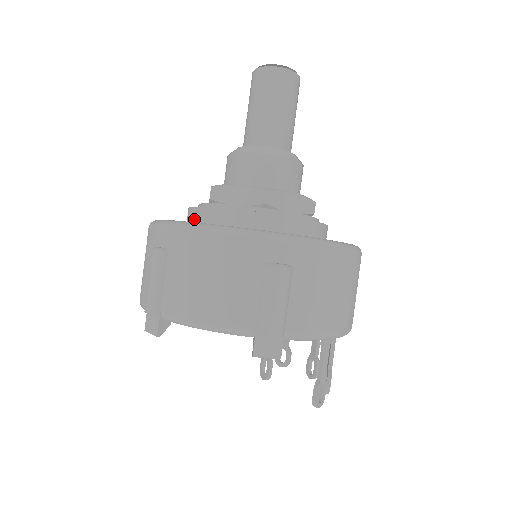
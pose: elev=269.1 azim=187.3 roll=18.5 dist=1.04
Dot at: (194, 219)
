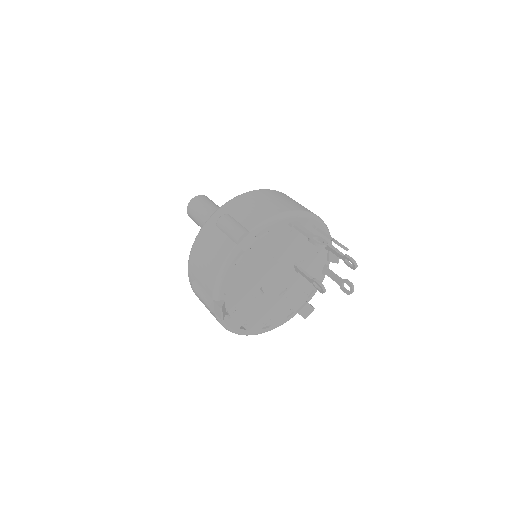
Dot at: occluded
